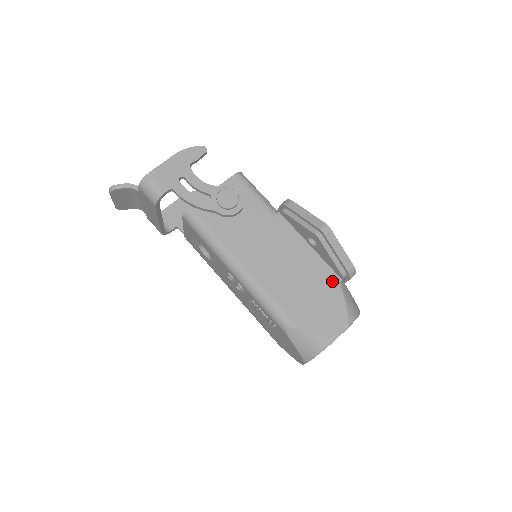
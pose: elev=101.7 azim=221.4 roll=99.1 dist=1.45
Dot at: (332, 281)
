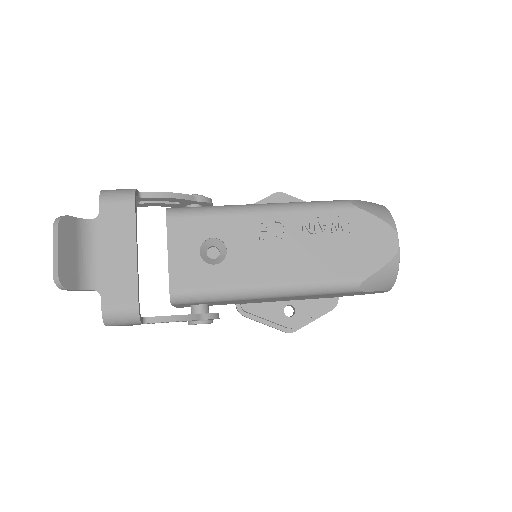
Dot at: occluded
